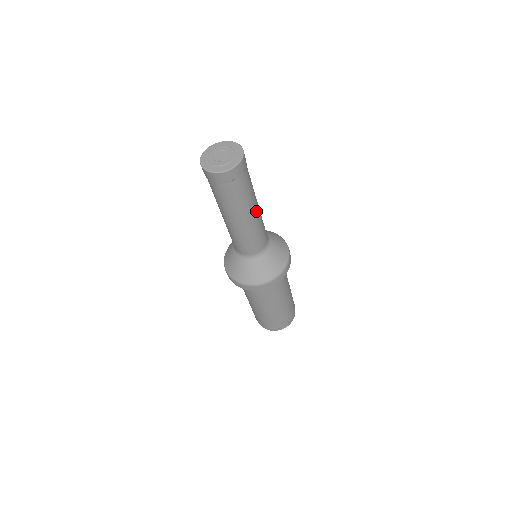
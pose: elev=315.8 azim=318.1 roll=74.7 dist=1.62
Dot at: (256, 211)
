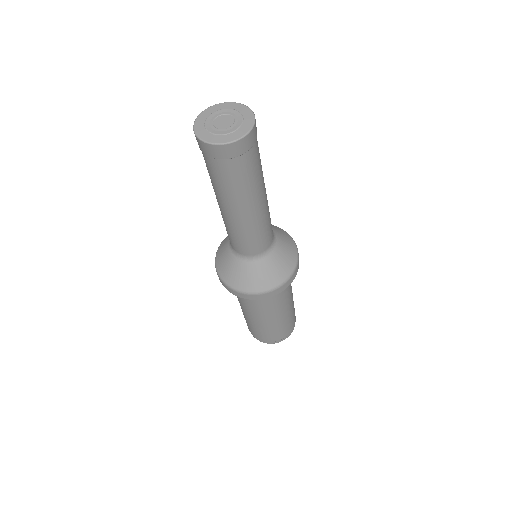
Dot at: (259, 206)
